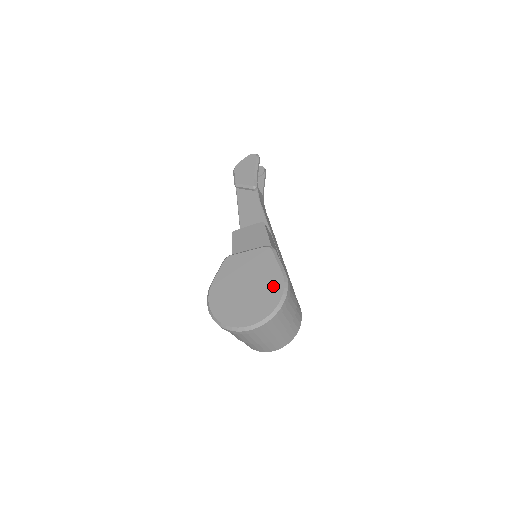
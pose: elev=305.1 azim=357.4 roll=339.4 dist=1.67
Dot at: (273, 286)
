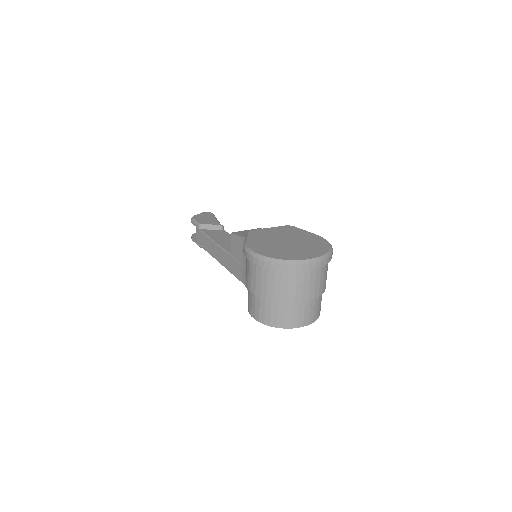
Dot at: (315, 240)
